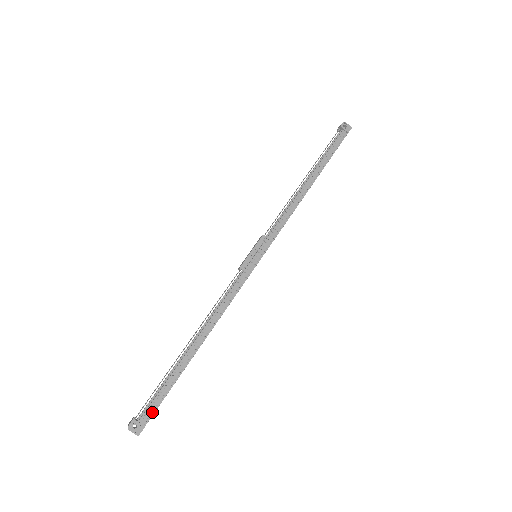
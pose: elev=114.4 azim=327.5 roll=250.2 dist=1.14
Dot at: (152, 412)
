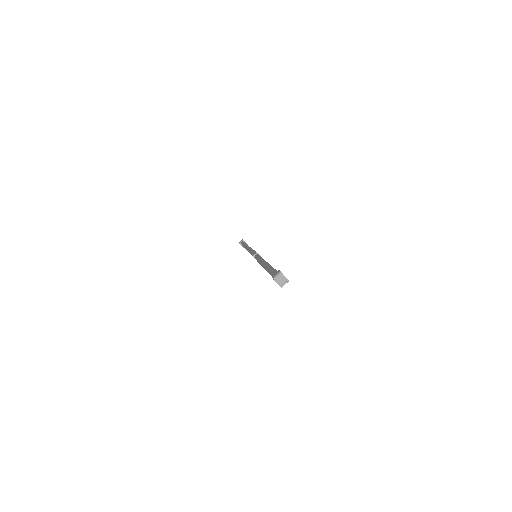
Dot at: occluded
